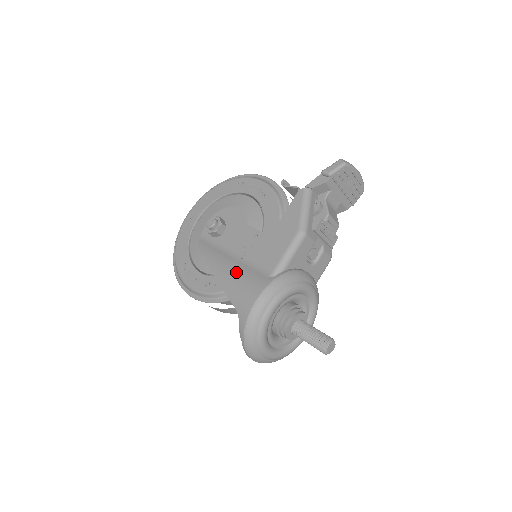
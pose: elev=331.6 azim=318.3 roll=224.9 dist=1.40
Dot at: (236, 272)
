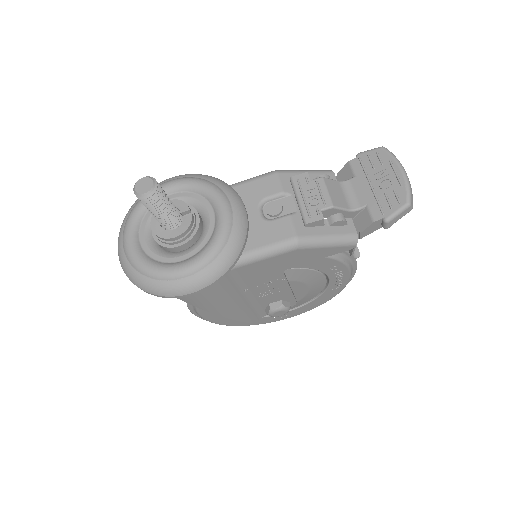
Dot at: occluded
